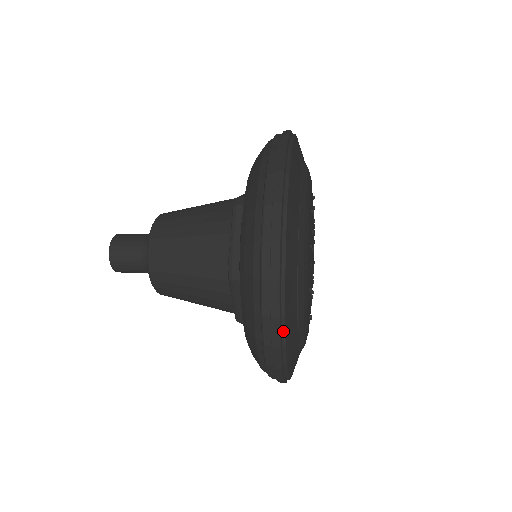
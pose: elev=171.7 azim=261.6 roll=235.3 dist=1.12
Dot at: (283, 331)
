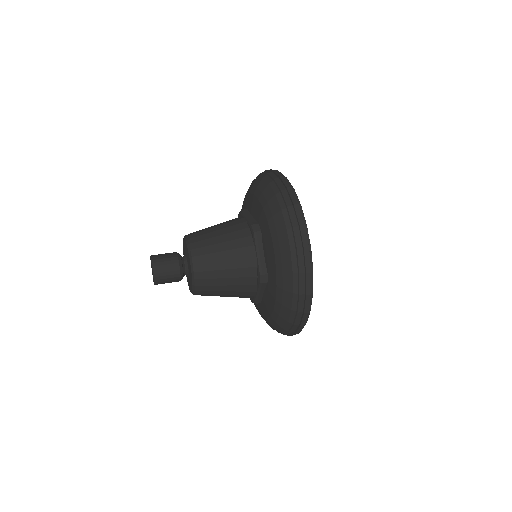
Dot at: occluded
